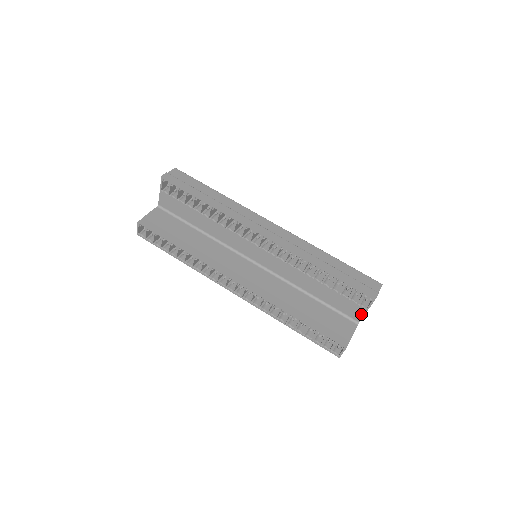
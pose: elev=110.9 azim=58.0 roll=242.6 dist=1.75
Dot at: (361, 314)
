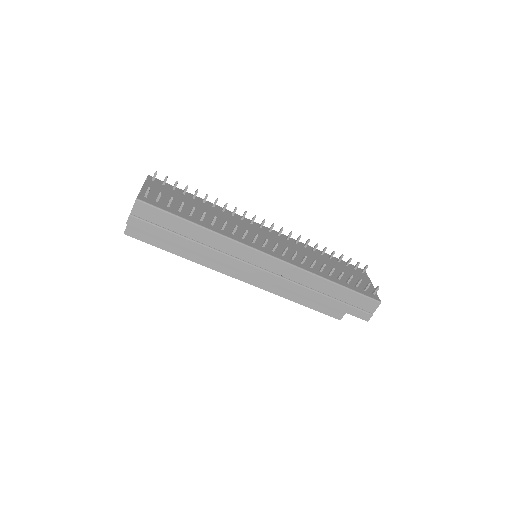
Dot at: occluded
